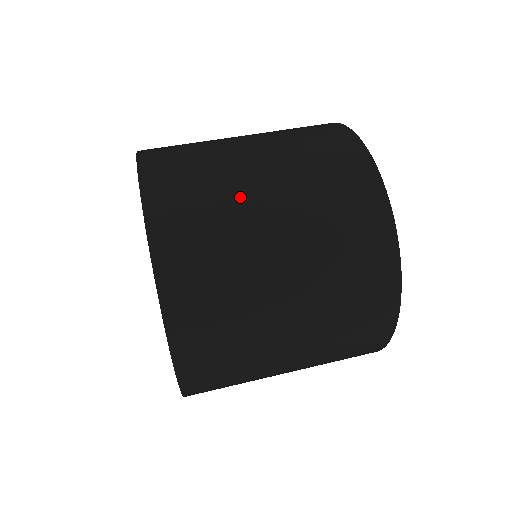
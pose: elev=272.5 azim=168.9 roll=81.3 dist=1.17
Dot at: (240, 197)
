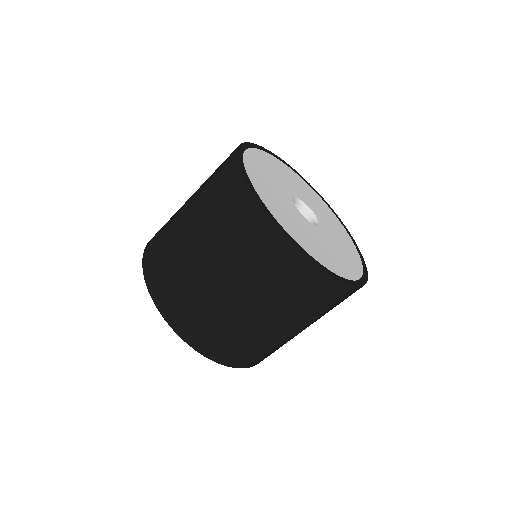
Dot at: (229, 313)
